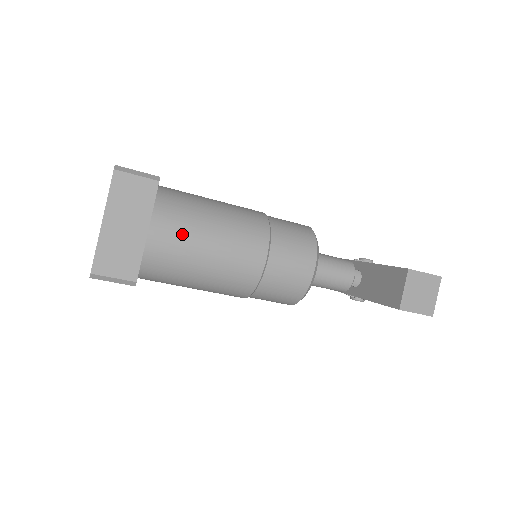
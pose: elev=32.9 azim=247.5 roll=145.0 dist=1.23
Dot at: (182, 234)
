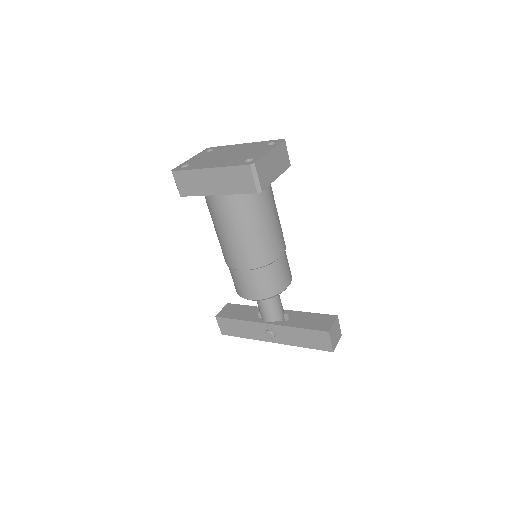
Dot at: (271, 199)
